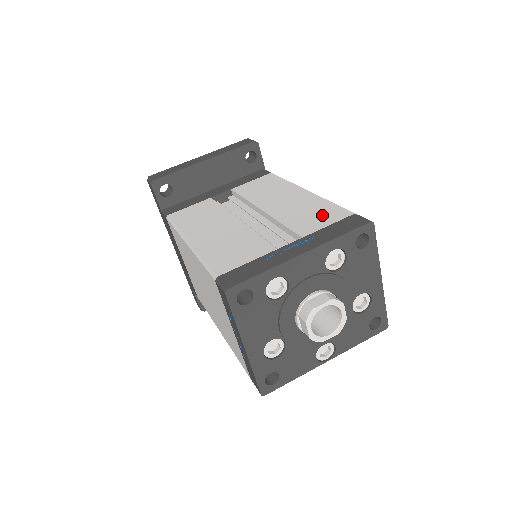
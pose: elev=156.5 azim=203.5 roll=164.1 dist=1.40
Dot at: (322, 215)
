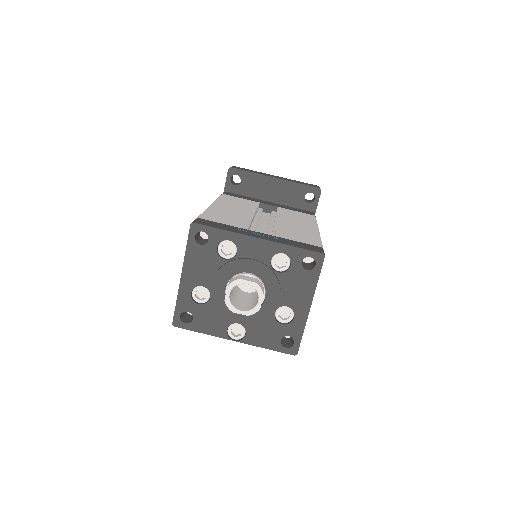
Dot at: (302, 237)
